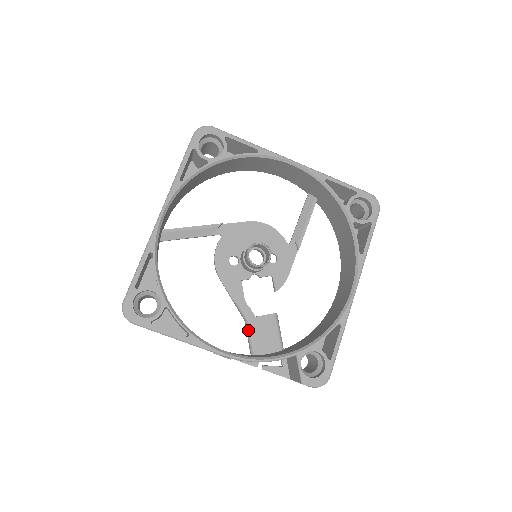
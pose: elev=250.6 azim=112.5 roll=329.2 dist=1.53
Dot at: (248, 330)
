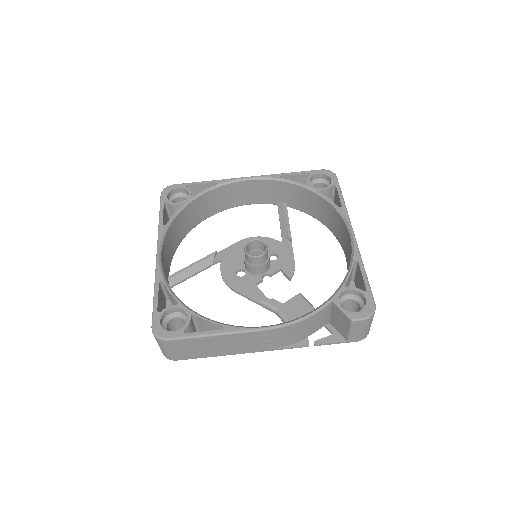
Dot at: (282, 317)
